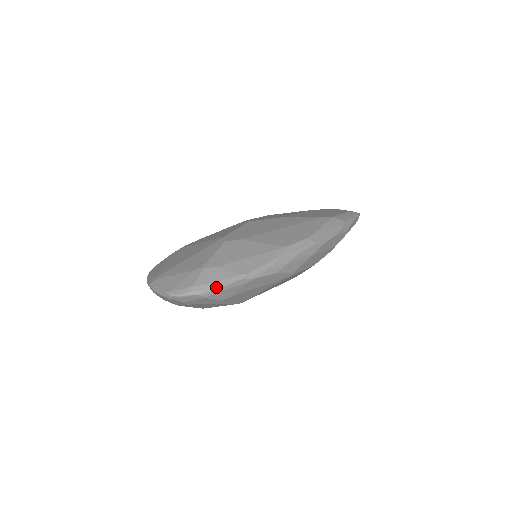
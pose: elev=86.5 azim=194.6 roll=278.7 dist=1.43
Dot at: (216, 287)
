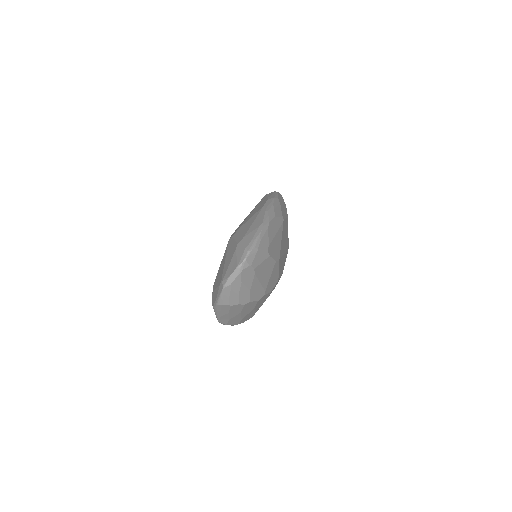
Dot at: (256, 239)
